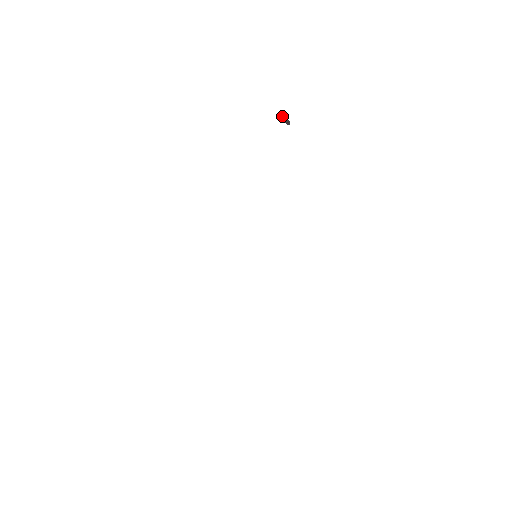
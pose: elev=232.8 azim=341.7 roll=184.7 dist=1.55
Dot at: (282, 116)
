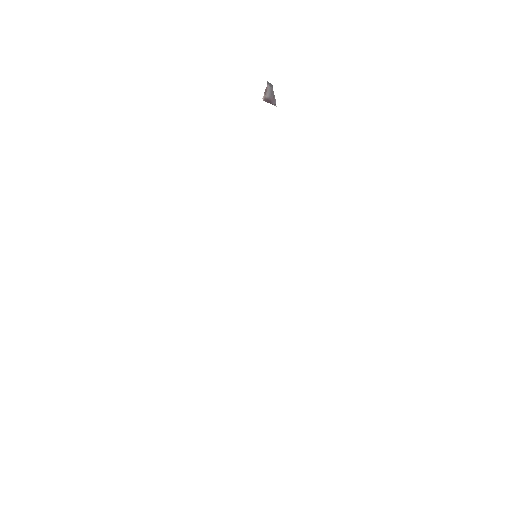
Dot at: (265, 92)
